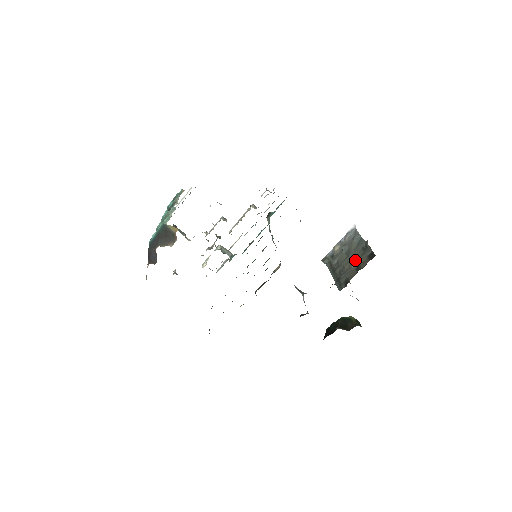
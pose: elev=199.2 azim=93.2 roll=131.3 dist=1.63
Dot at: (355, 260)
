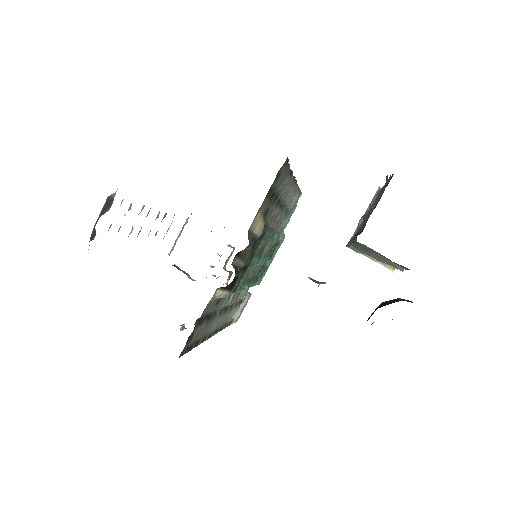
Dot at: occluded
